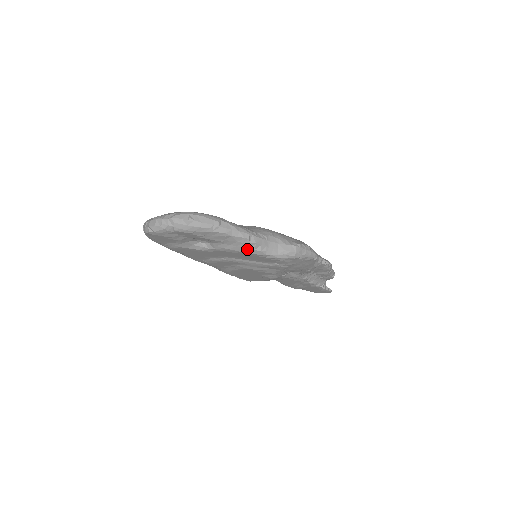
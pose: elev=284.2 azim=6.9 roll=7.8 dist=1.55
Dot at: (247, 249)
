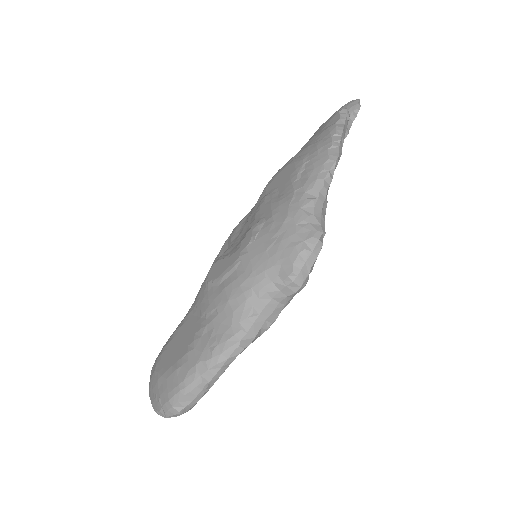
Dot at: (253, 341)
